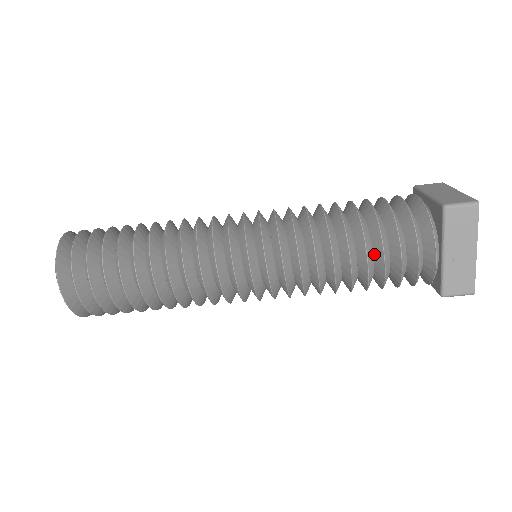
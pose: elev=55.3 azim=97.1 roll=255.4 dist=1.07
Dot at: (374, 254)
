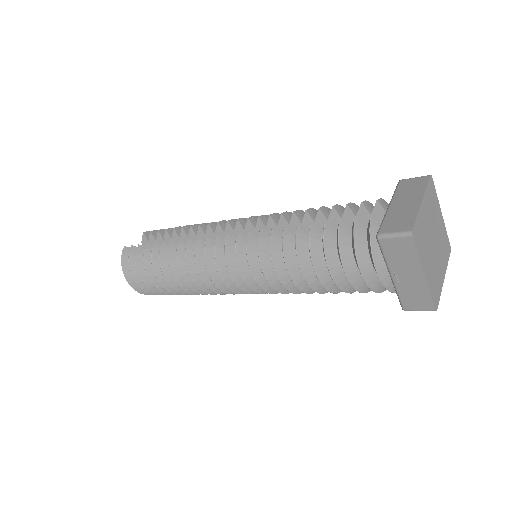
Dot at: occluded
